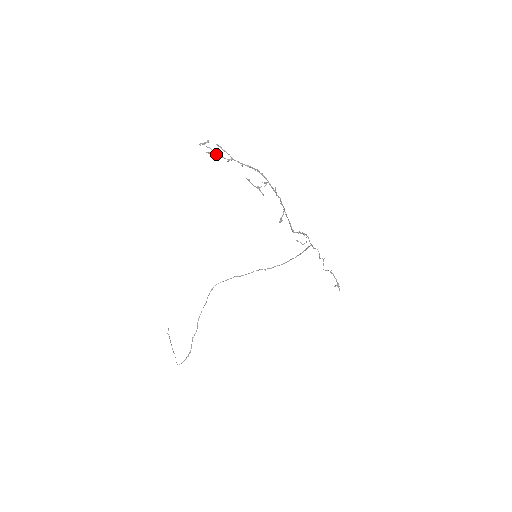
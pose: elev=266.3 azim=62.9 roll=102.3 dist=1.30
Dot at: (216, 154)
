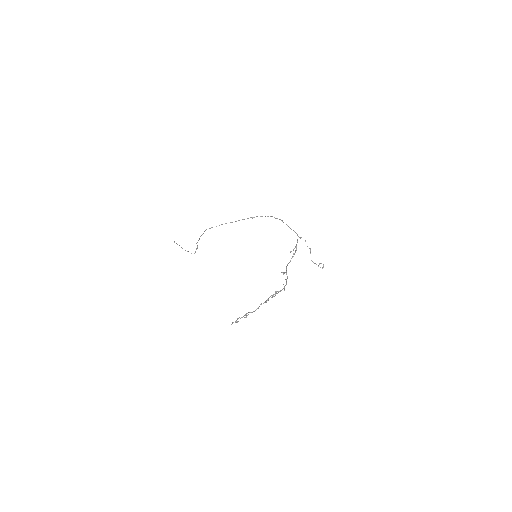
Dot at: occluded
